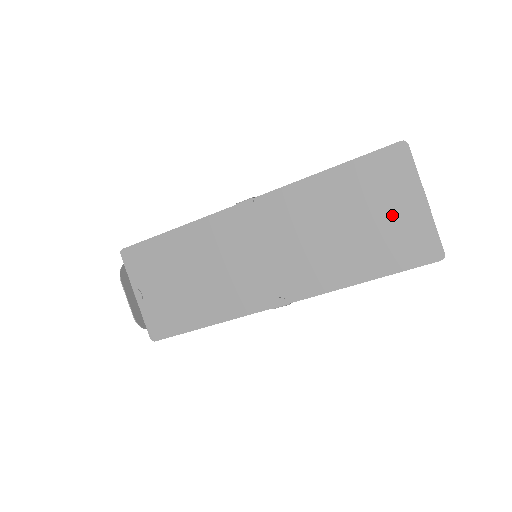
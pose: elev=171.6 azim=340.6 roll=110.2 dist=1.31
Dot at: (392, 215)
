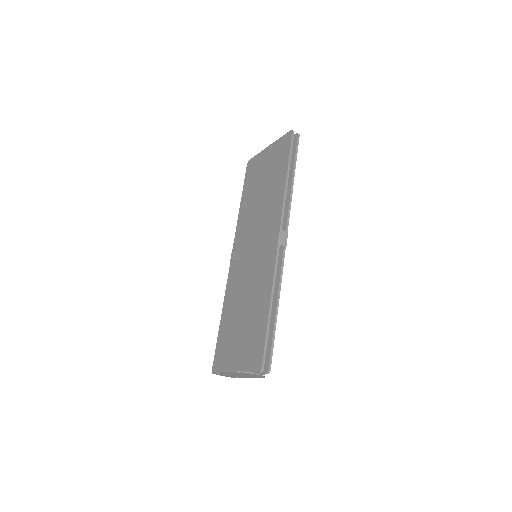
Dot at: (267, 163)
